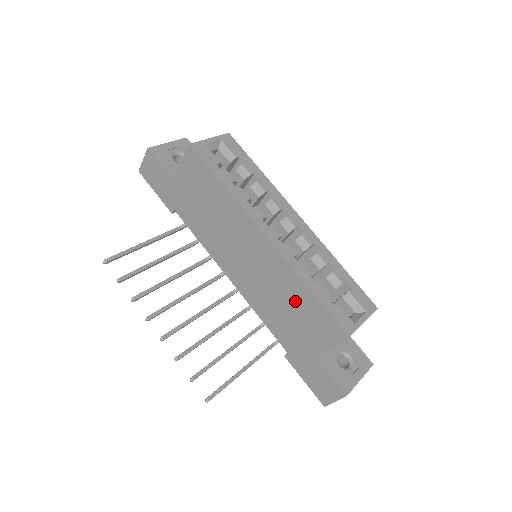
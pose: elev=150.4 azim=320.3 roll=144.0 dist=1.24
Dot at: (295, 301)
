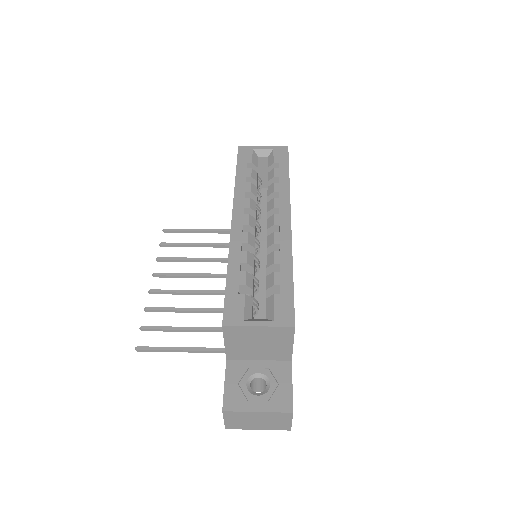
Dot at: occluded
